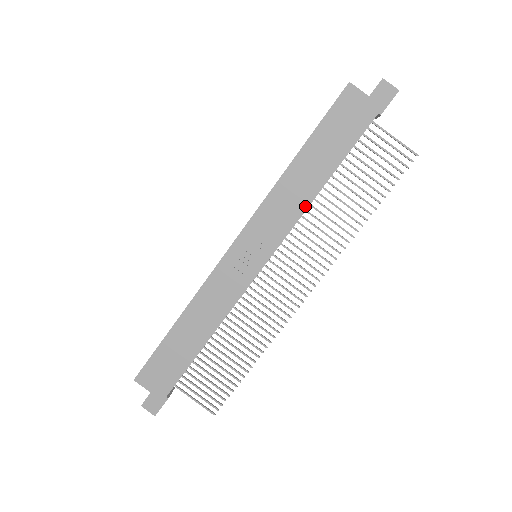
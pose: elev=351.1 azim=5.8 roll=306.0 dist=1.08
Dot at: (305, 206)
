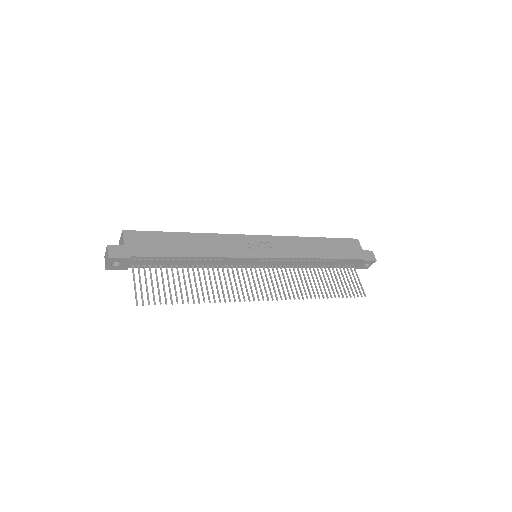
Dot at: (305, 256)
